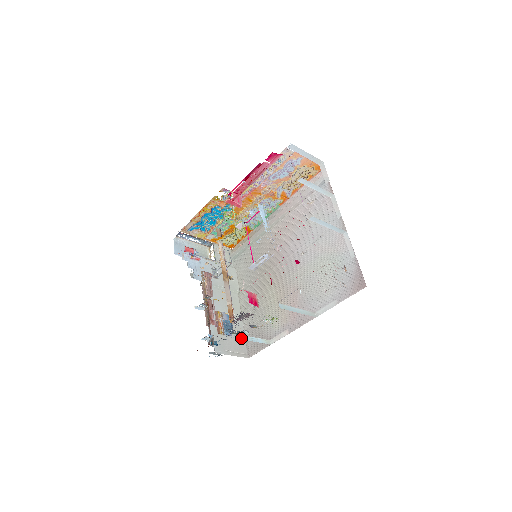
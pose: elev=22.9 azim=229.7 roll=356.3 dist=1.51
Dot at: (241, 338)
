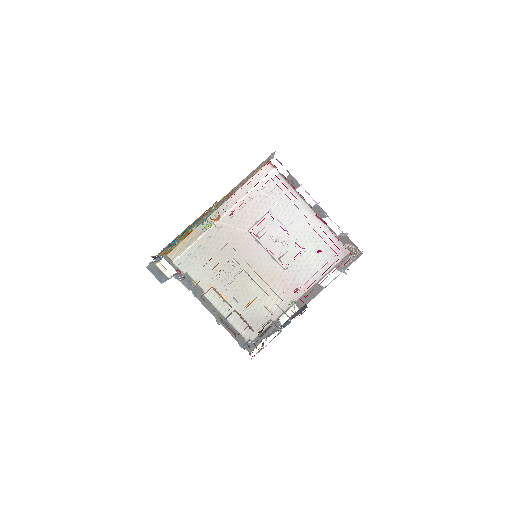
Dot at: (282, 328)
